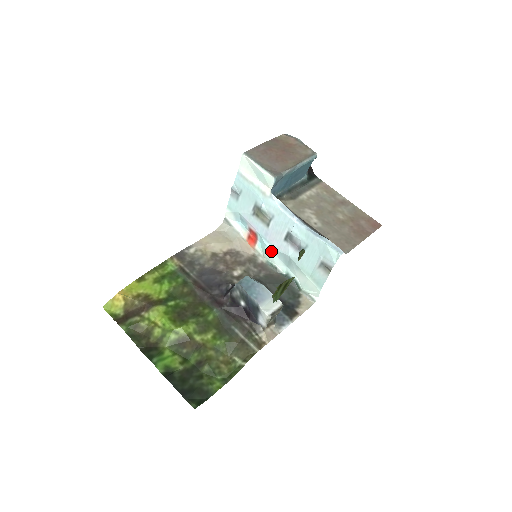
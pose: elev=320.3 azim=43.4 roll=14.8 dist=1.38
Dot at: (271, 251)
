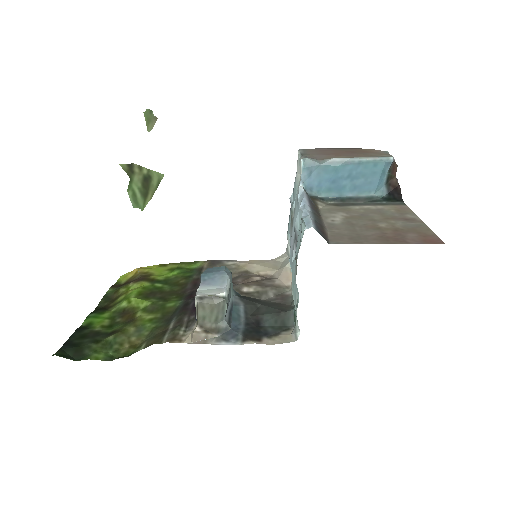
Dot at: occluded
